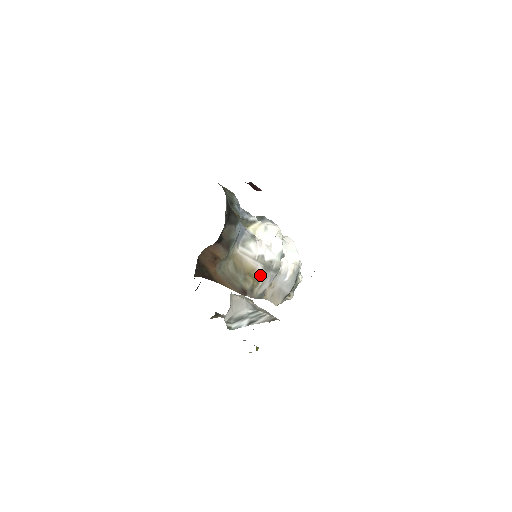
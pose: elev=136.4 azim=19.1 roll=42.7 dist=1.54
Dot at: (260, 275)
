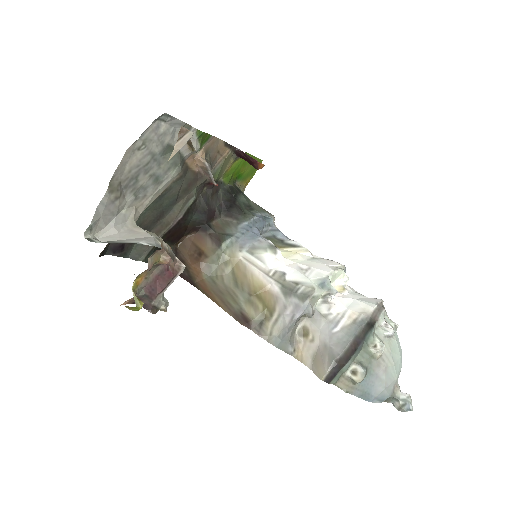
Dot at: (276, 301)
